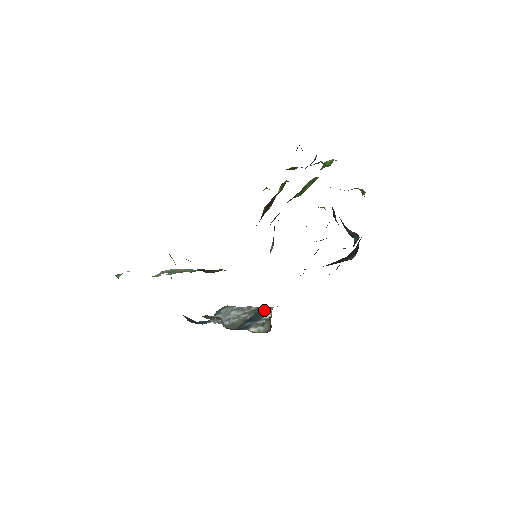
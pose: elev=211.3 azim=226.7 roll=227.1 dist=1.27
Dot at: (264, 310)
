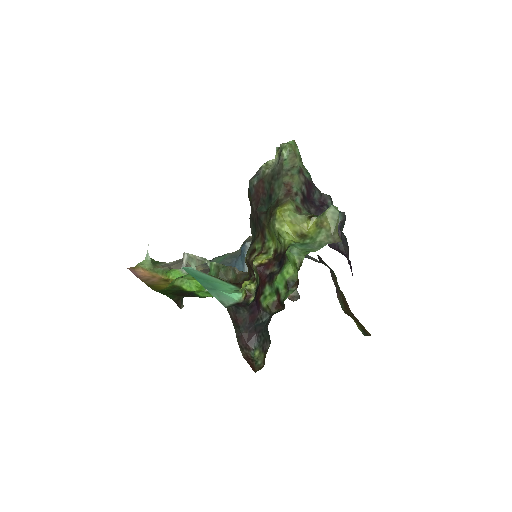
Dot at: occluded
